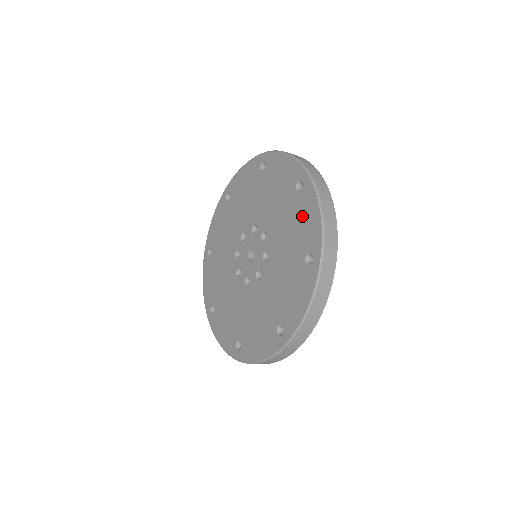
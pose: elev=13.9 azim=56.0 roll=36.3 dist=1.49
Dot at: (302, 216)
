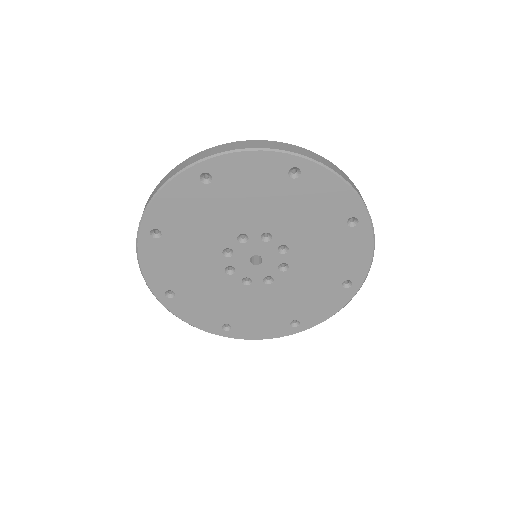
Dot at: (324, 301)
